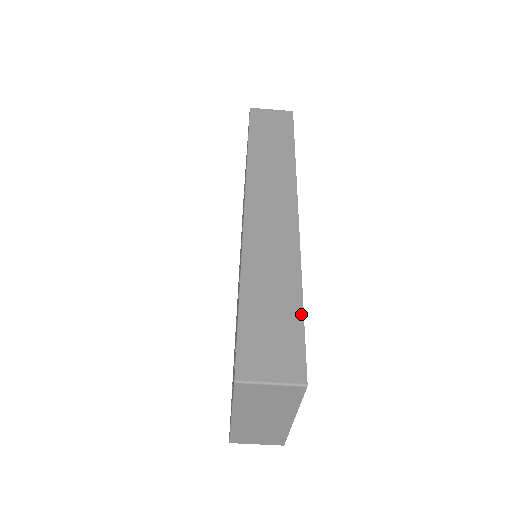
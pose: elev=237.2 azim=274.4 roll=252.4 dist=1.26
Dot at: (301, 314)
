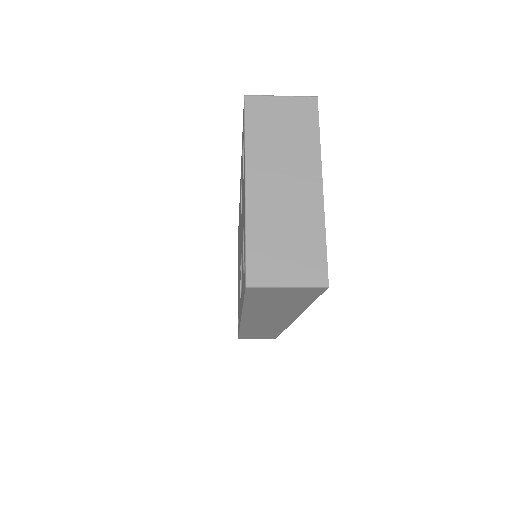
Dot at: occluded
